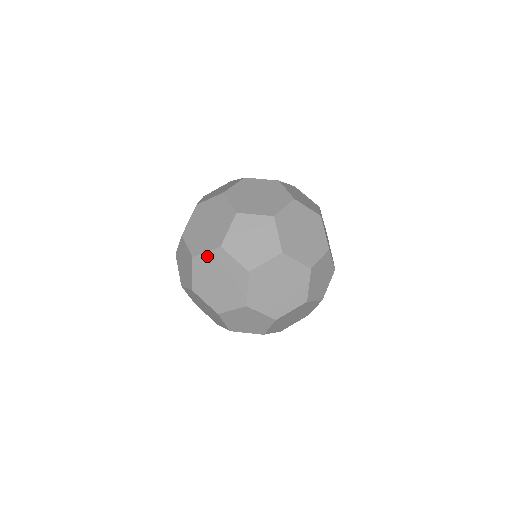
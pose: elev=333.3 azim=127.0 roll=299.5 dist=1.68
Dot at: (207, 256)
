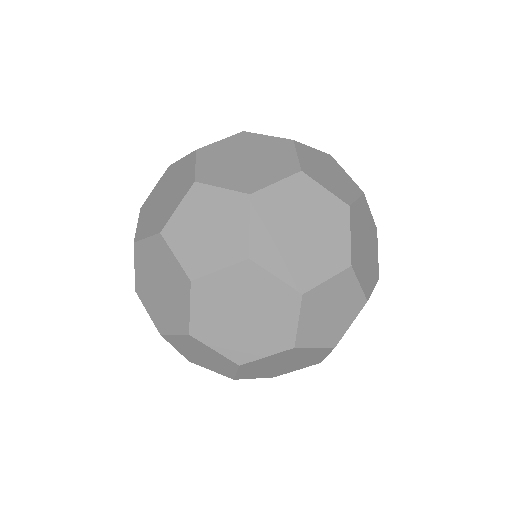
Dot at: (278, 189)
